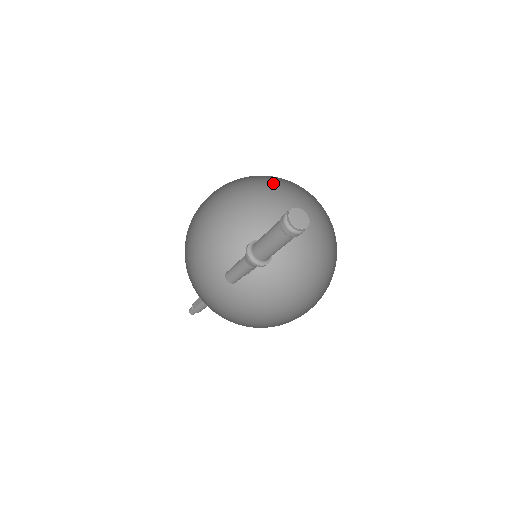
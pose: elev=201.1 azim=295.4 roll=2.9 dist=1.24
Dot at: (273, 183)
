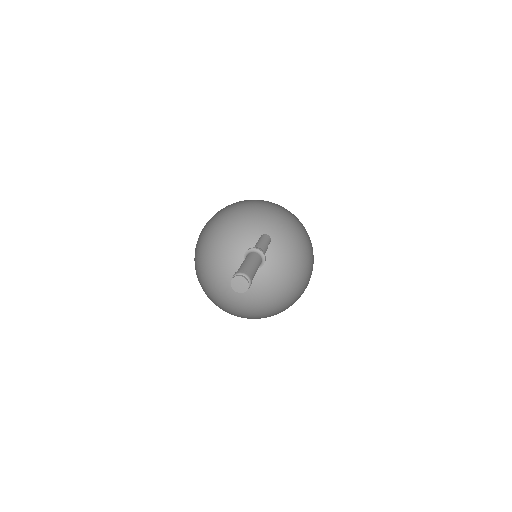
Dot at: occluded
